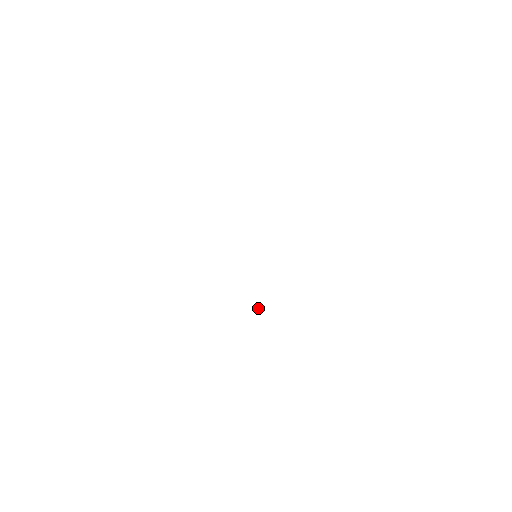
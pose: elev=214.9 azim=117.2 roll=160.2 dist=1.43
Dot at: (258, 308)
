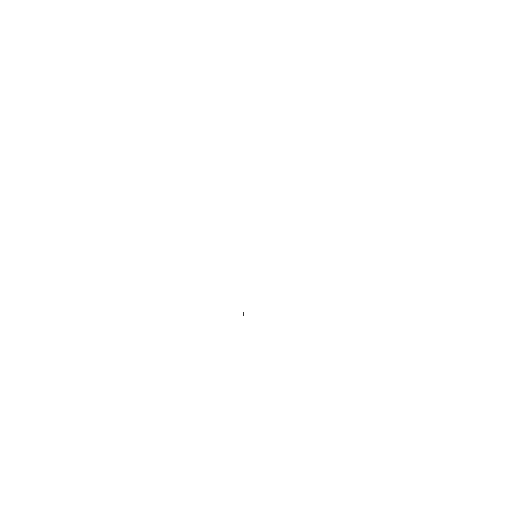
Dot at: (243, 314)
